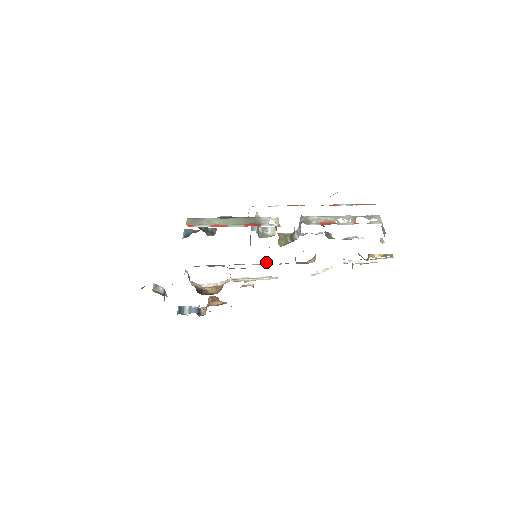
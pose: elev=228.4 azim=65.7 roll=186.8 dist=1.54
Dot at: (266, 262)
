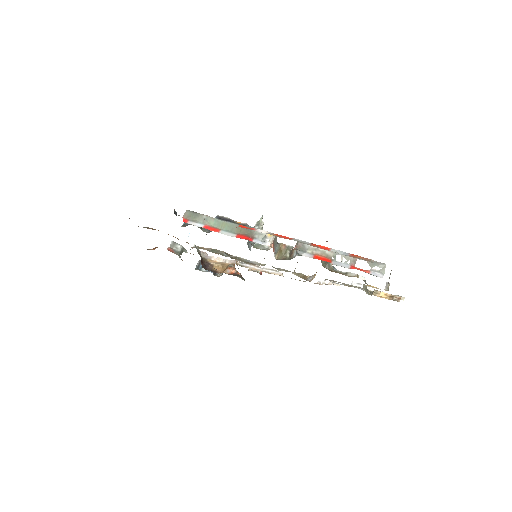
Dot at: occluded
